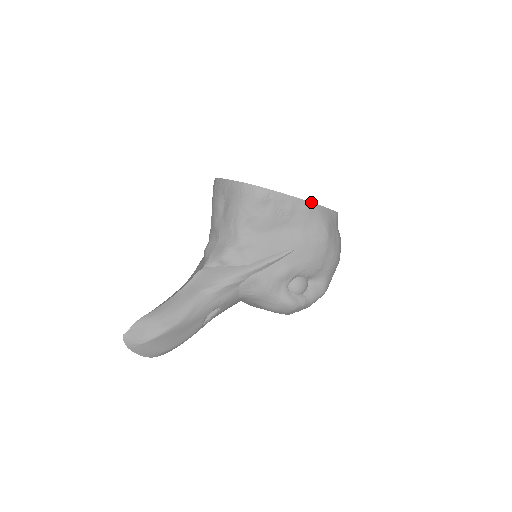
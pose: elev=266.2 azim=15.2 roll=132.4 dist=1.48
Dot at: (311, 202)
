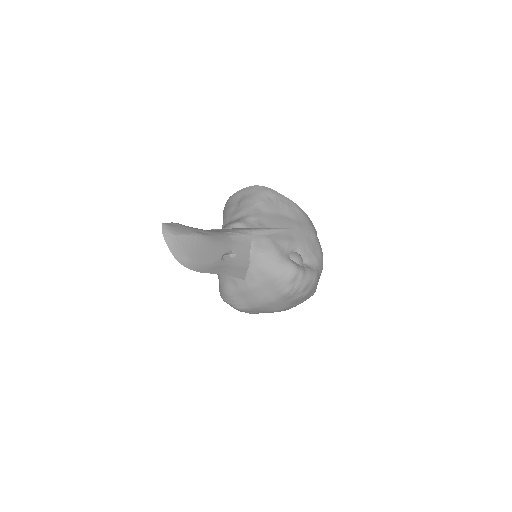
Dot at: (300, 208)
